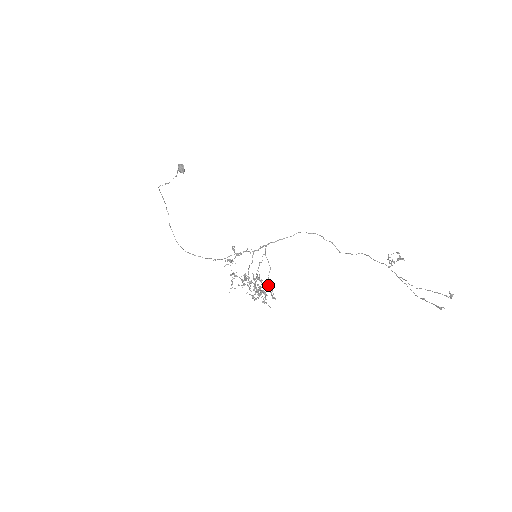
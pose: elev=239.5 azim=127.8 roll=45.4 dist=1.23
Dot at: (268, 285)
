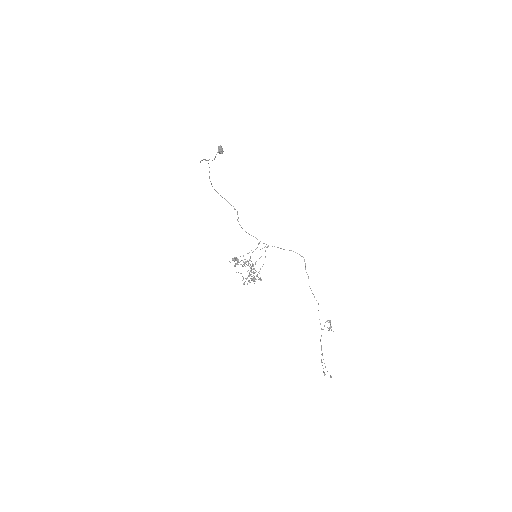
Dot at: (259, 273)
